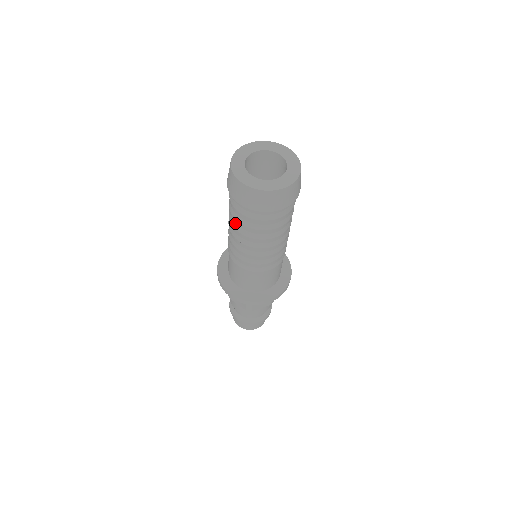
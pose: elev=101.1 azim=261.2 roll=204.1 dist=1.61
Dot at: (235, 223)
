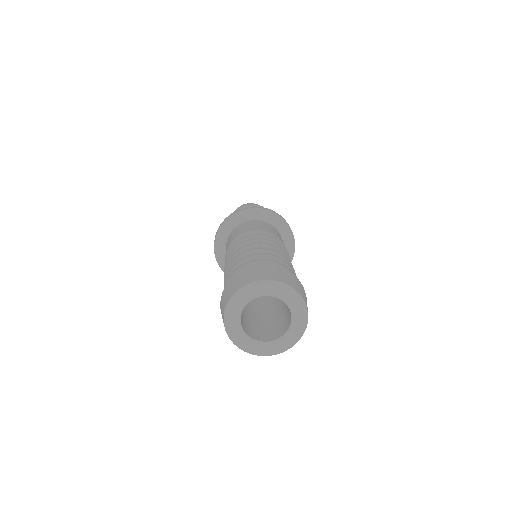
Dot at: occluded
